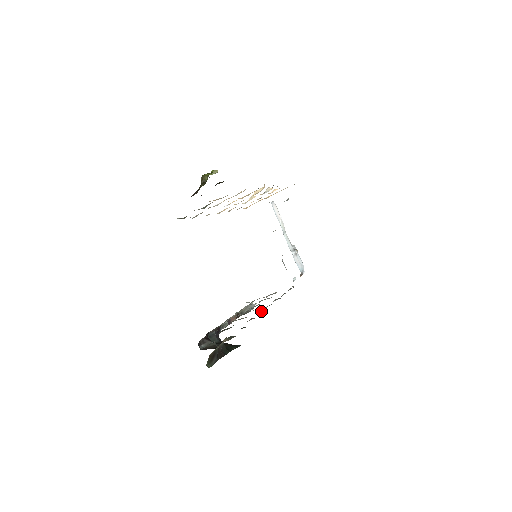
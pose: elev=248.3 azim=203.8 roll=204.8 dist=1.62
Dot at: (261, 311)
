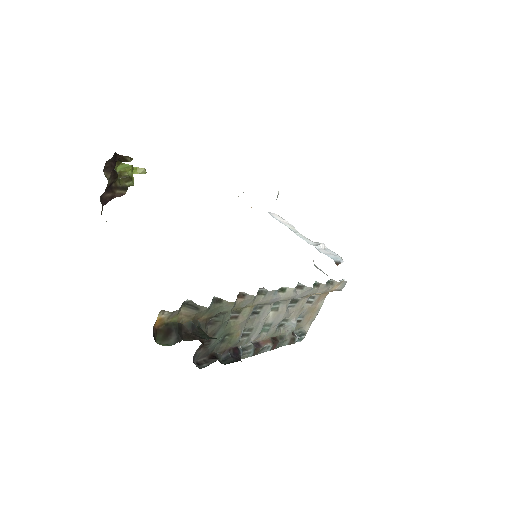
Dot at: (263, 292)
